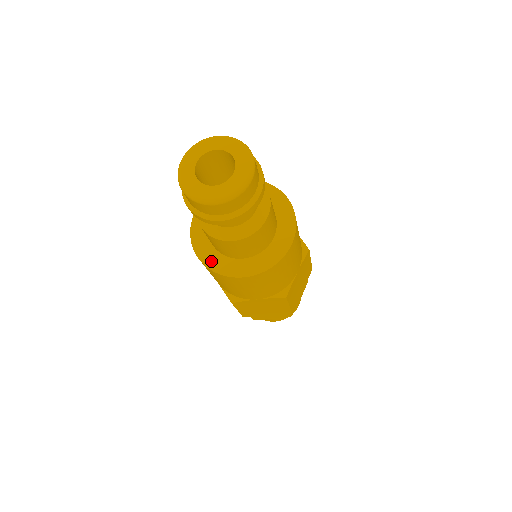
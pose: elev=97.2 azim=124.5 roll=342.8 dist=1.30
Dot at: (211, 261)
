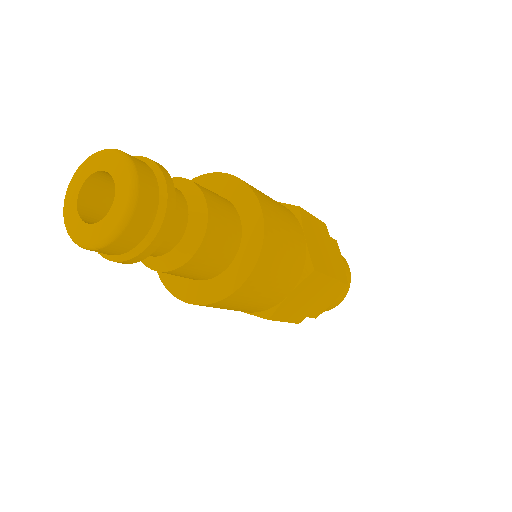
Dot at: (201, 296)
